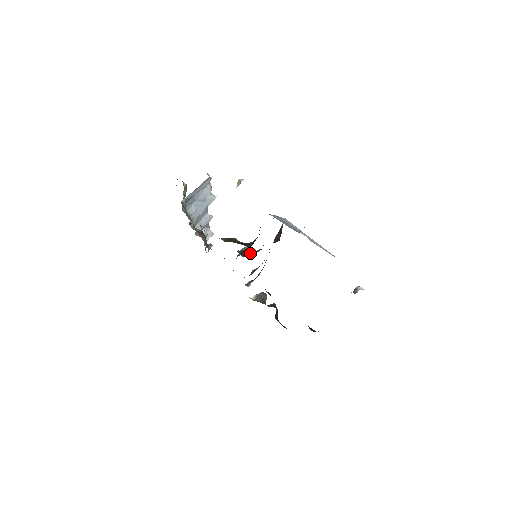
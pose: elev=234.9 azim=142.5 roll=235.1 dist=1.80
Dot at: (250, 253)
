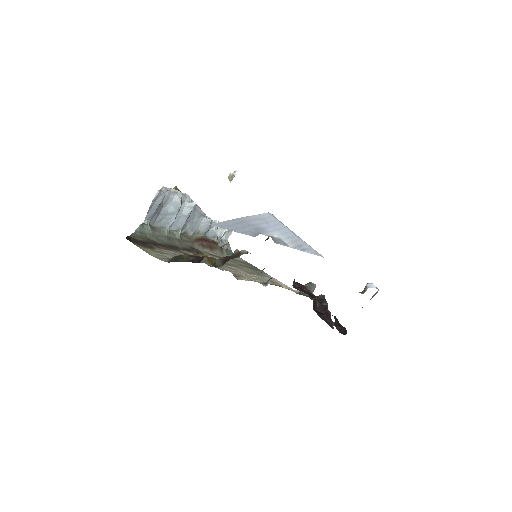
Dot at: (228, 260)
